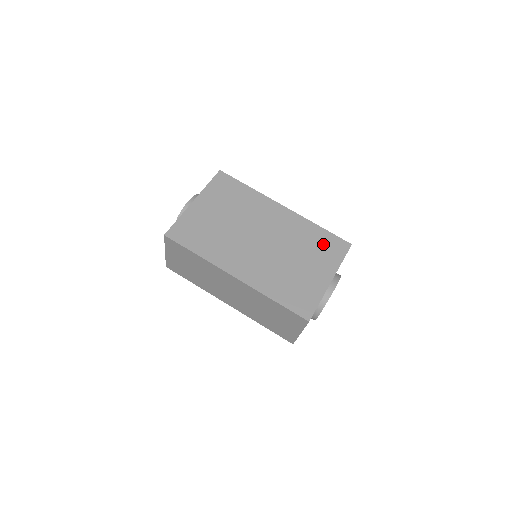
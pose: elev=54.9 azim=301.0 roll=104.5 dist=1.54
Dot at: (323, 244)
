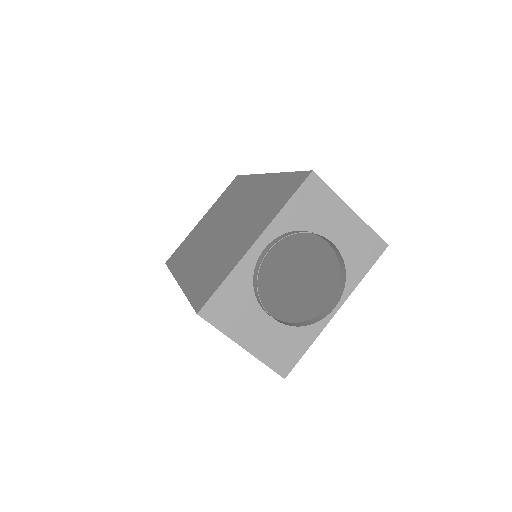
Dot at: (277, 194)
